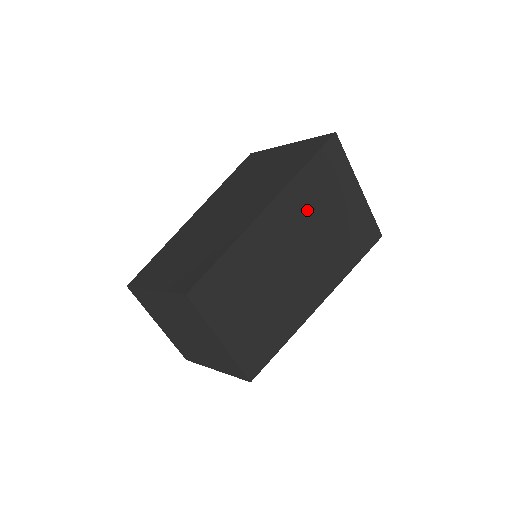
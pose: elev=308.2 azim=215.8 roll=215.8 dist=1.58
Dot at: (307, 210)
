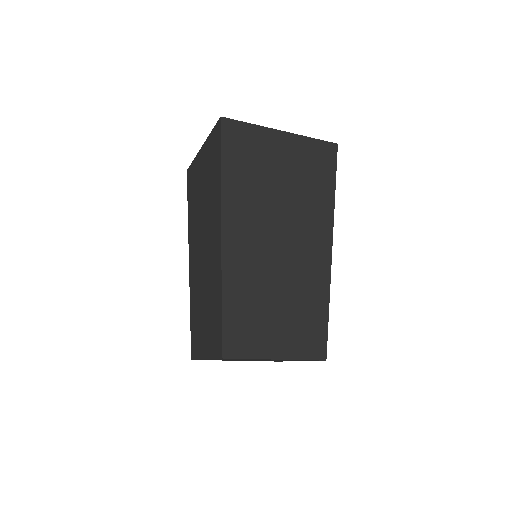
Dot at: occluded
